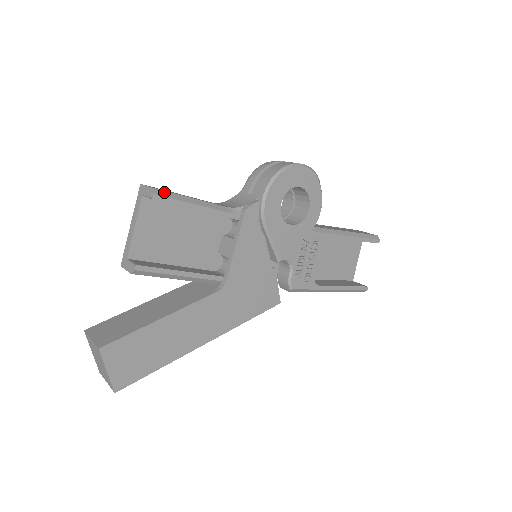
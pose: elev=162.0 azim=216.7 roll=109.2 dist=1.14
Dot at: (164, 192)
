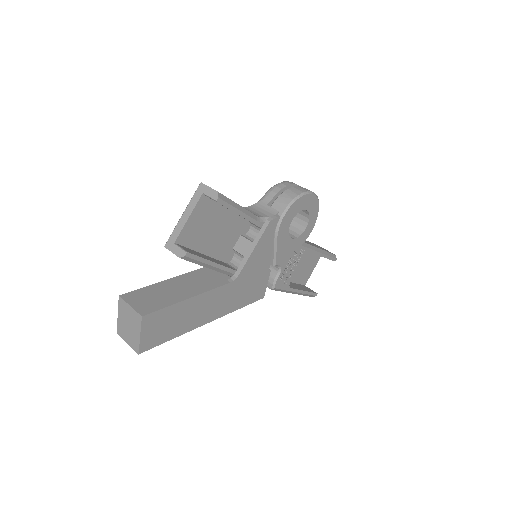
Dot at: (224, 197)
